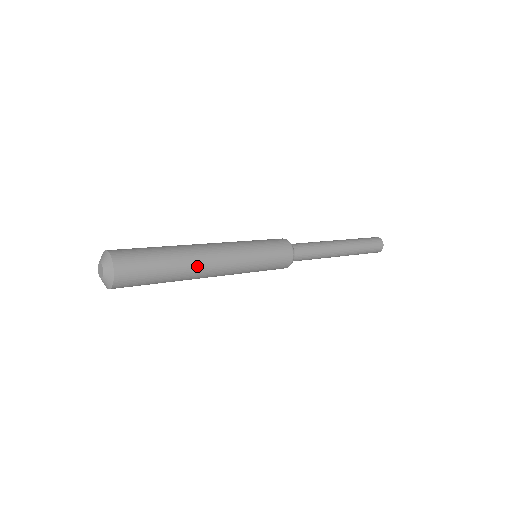
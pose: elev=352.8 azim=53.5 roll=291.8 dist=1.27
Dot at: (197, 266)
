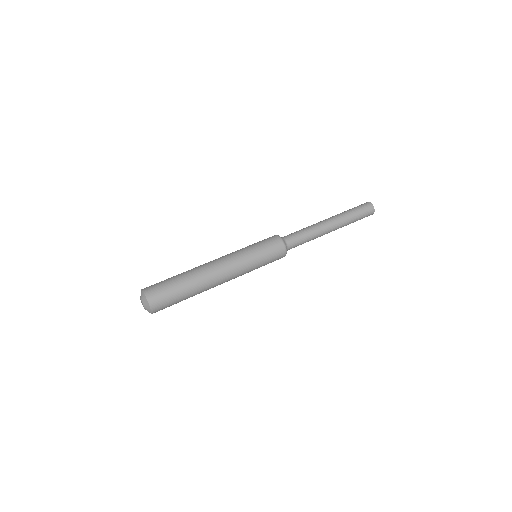
Dot at: (208, 287)
